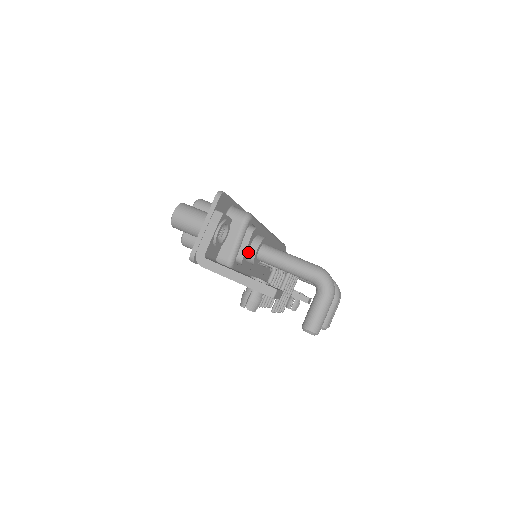
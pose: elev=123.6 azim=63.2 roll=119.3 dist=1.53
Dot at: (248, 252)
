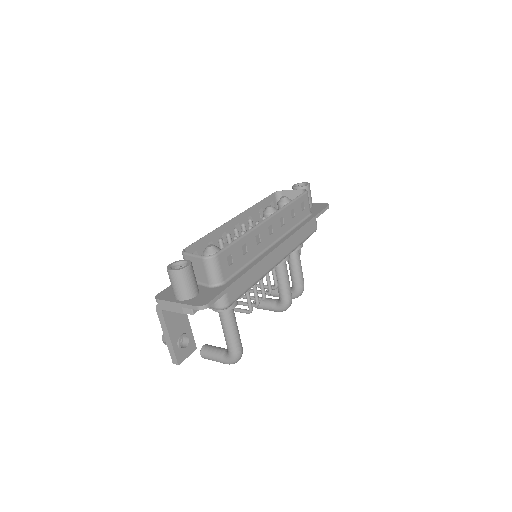
Dot at: occluded
